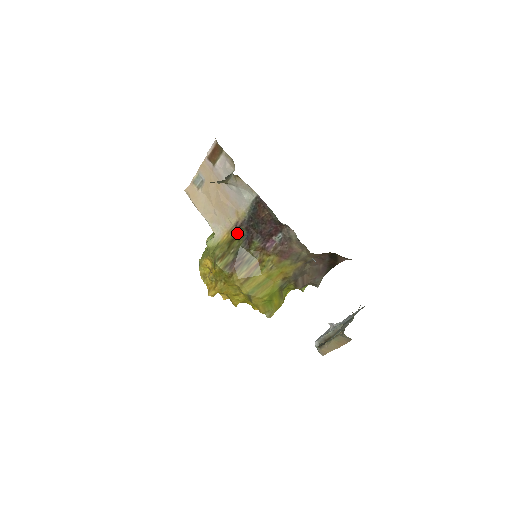
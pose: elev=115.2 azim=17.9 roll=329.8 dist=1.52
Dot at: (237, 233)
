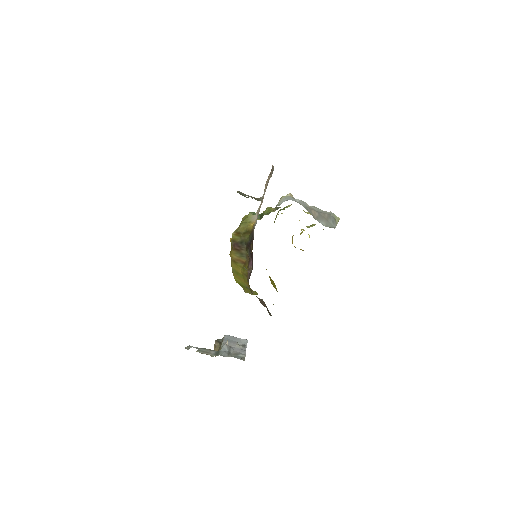
Dot at: (252, 232)
